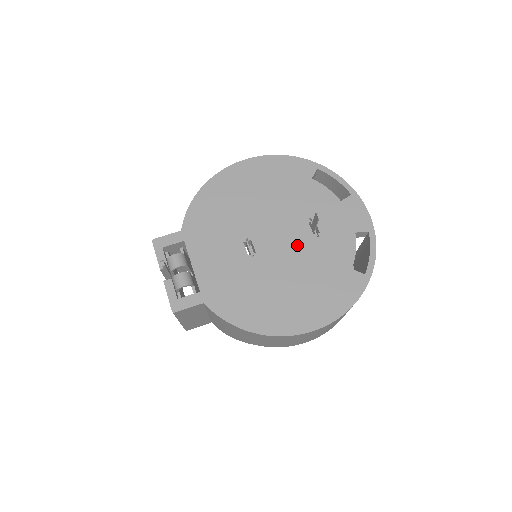
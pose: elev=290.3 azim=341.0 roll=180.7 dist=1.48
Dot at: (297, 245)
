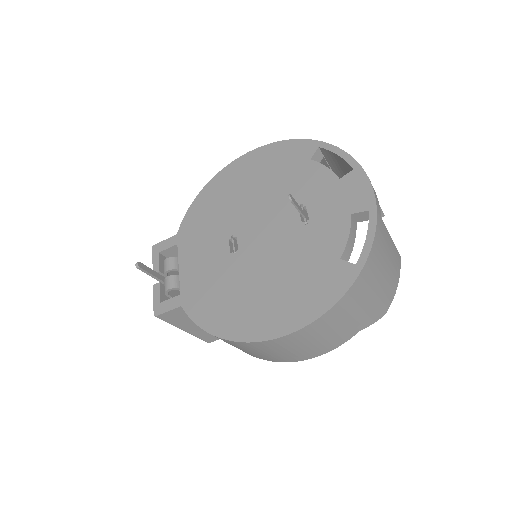
Dot at: (281, 237)
